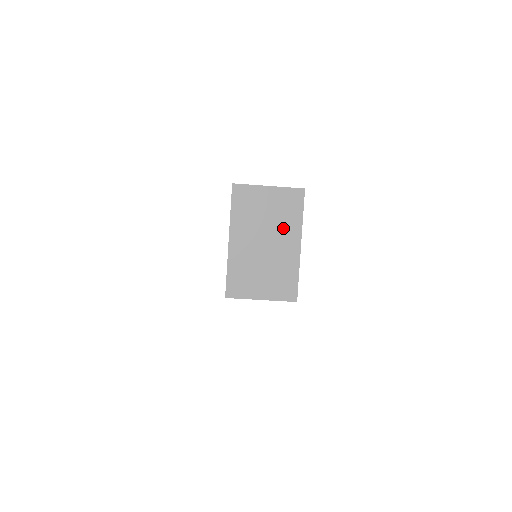
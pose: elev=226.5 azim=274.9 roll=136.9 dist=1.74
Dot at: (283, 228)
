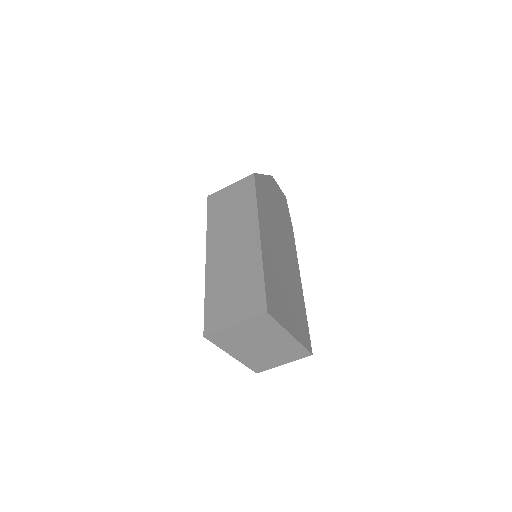
Dot at: (269, 335)
